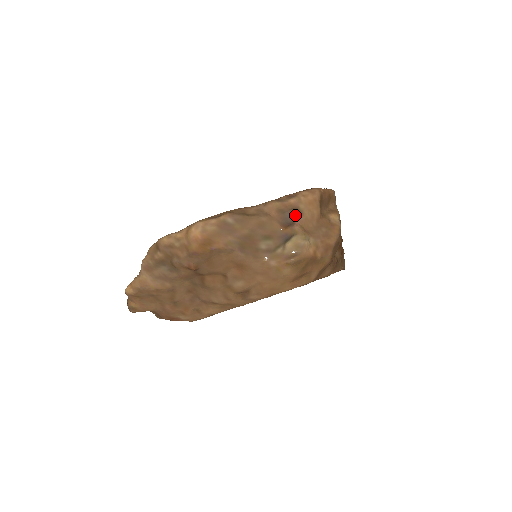
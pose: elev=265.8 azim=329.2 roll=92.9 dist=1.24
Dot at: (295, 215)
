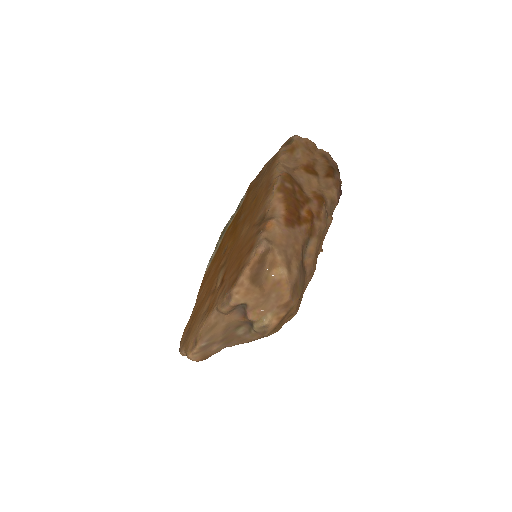
Dot at: (243, 306)
